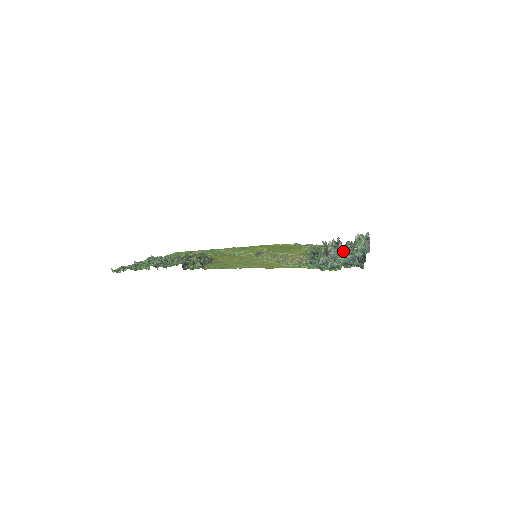
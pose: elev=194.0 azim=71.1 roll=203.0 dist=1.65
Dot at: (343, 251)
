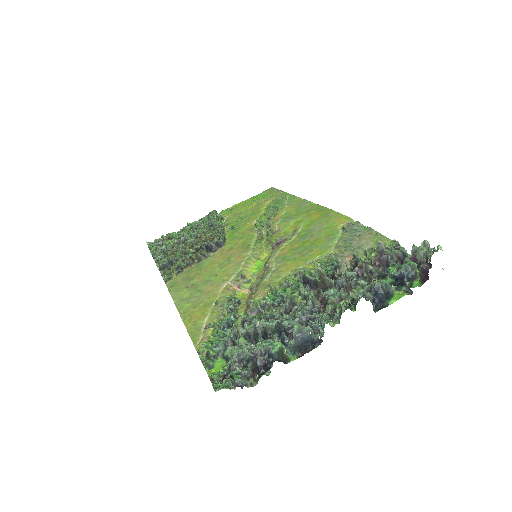
Dot at: occluded
